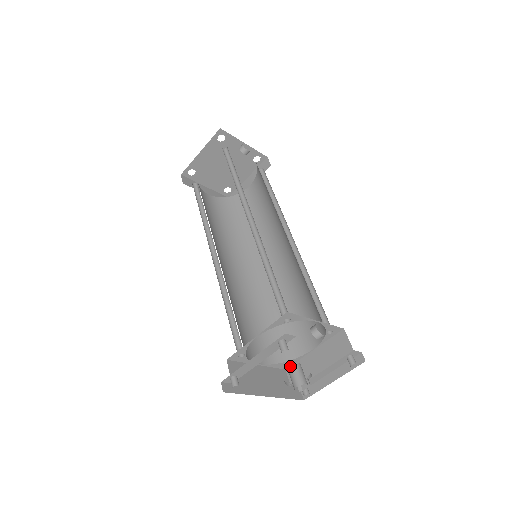
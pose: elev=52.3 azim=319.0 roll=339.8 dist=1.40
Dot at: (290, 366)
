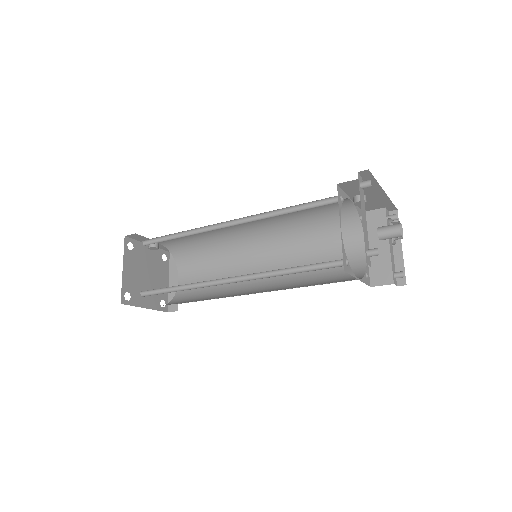
Dot at: (378, 231)
